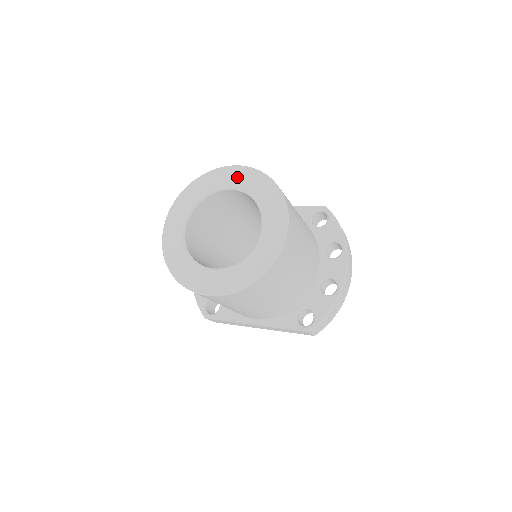
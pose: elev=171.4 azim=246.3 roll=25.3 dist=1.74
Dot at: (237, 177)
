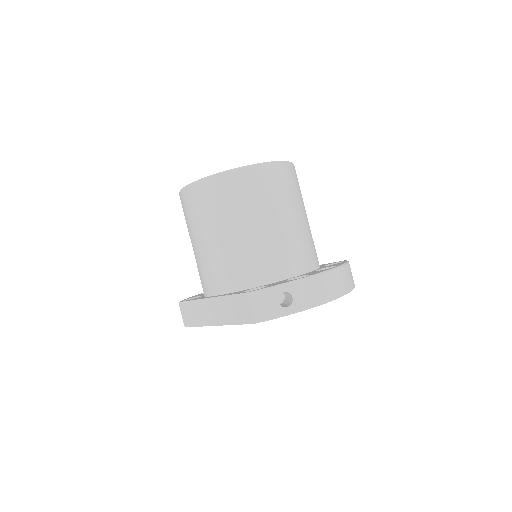
Dot at: occluded
